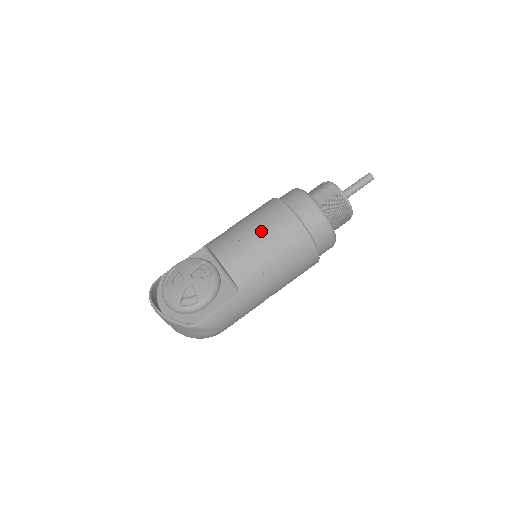
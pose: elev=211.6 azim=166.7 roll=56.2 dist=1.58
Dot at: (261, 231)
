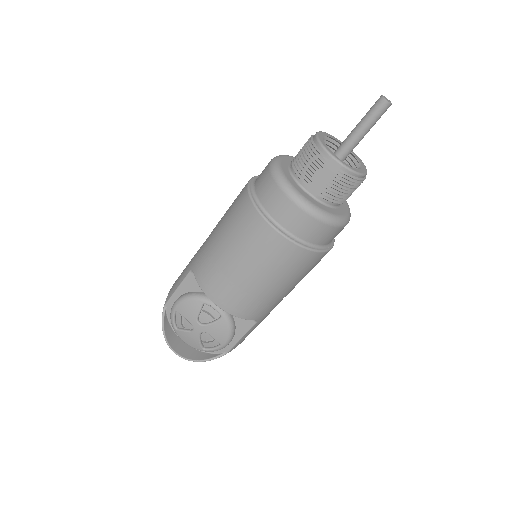
Dot at: (256, 270)
